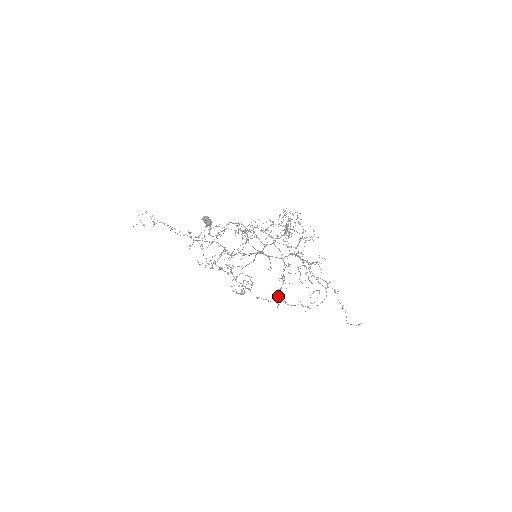
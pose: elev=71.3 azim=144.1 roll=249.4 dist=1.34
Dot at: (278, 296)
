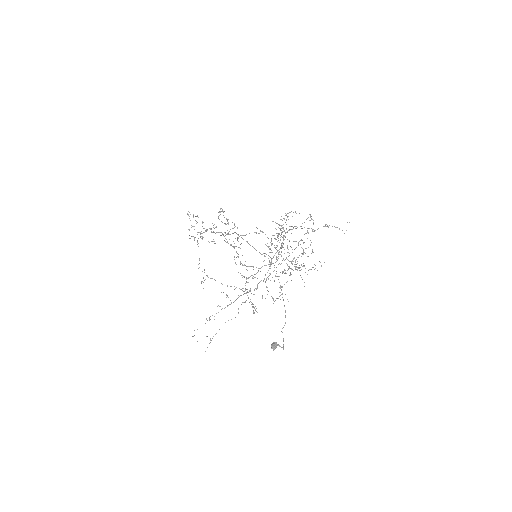
Dot at: (293, 259)
